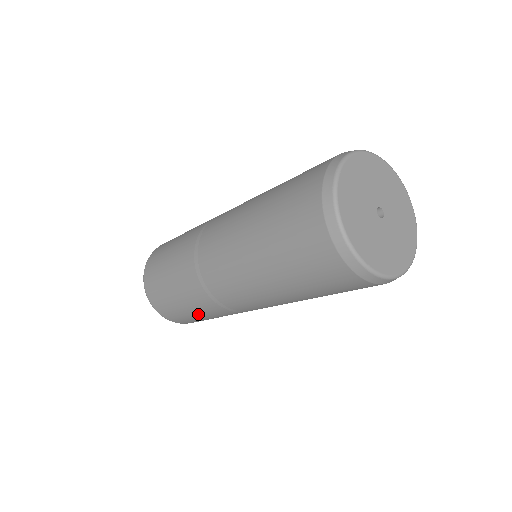
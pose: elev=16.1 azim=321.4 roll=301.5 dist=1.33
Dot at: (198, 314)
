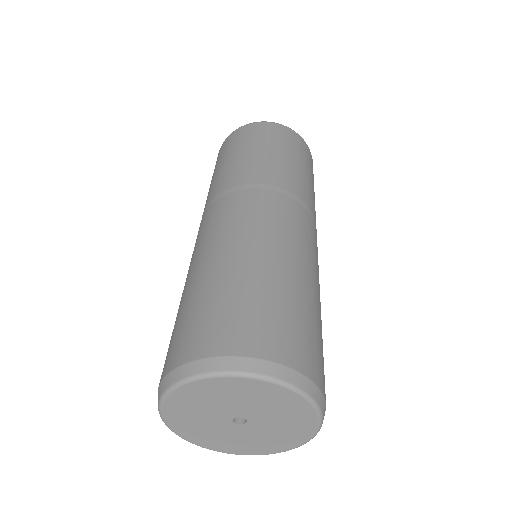
Dot at: occluded
